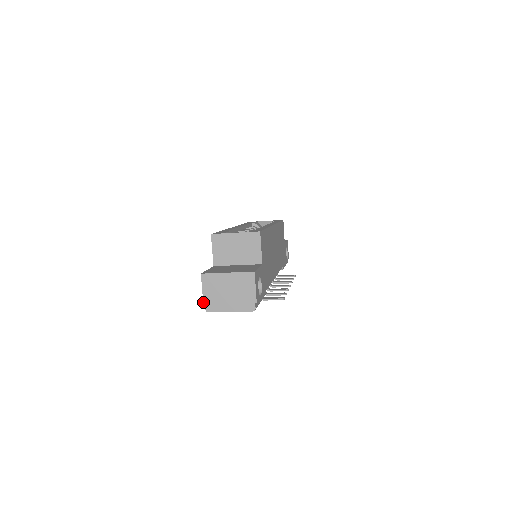
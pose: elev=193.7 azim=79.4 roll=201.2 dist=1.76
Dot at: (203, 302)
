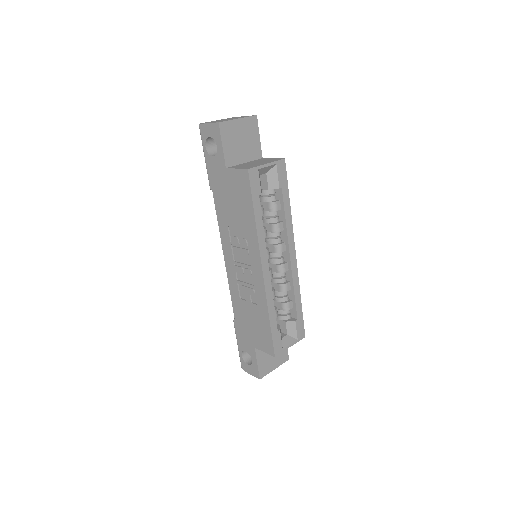
Dot at: occluded
